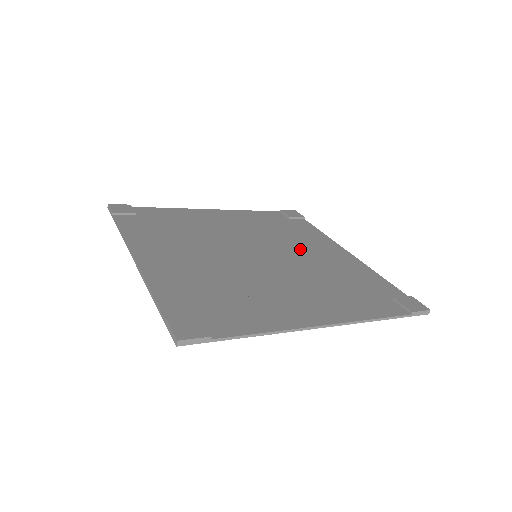
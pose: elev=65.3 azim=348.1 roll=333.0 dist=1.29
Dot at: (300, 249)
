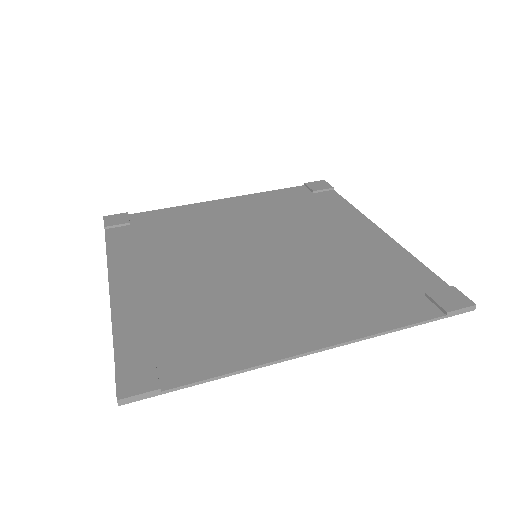
Dot at: (315, 236)
